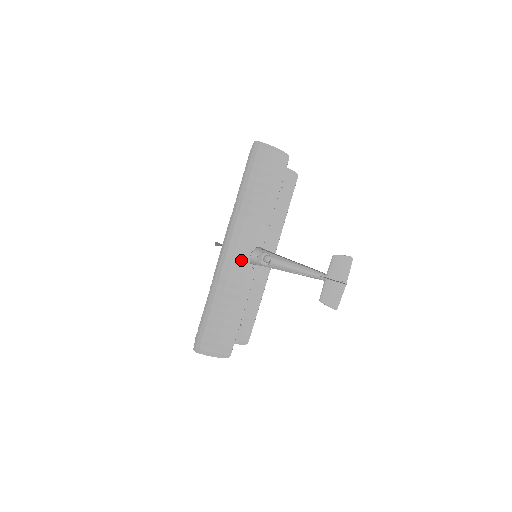
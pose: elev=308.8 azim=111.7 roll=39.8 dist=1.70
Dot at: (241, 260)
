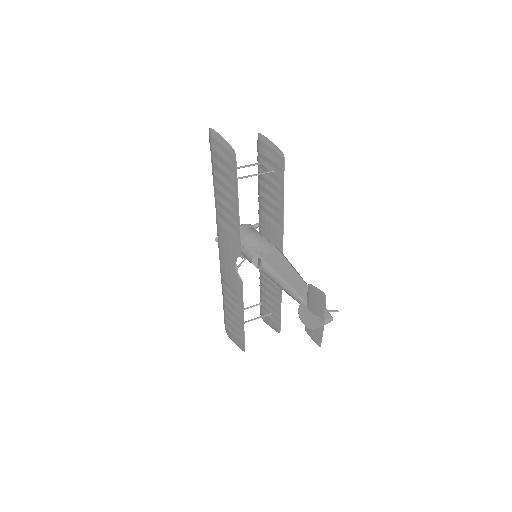
Dot at: (230, 266)
